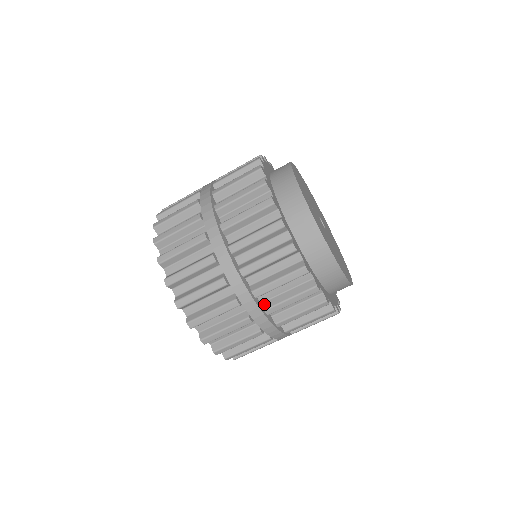
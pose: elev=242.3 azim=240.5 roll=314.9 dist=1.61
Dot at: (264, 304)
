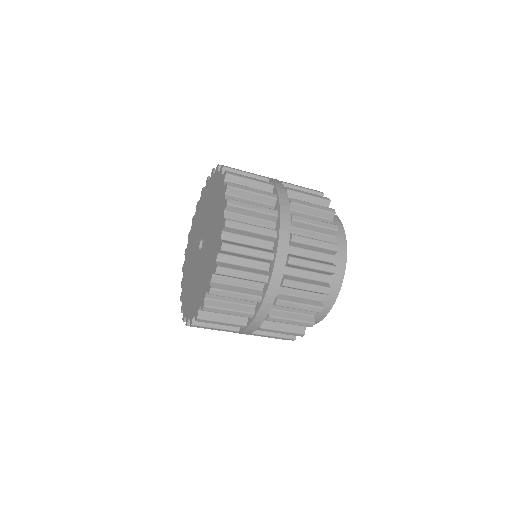
Dot at: occluded
